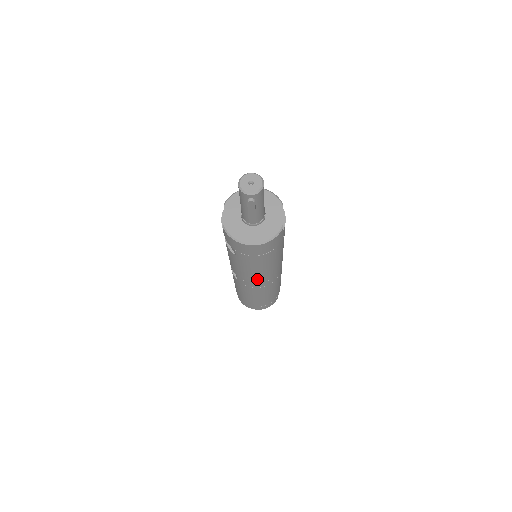
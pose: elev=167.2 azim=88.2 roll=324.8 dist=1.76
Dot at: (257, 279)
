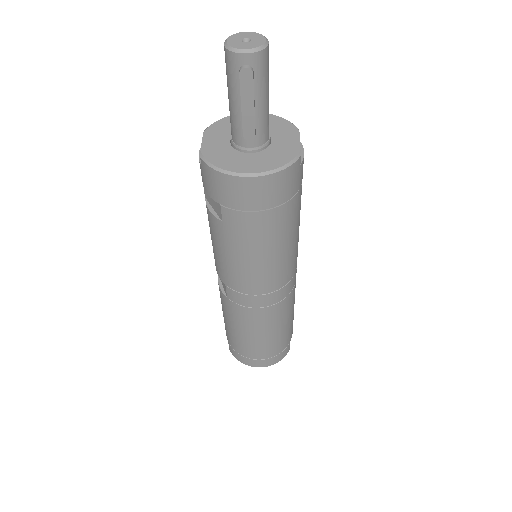
Dot at: (258, 283)
